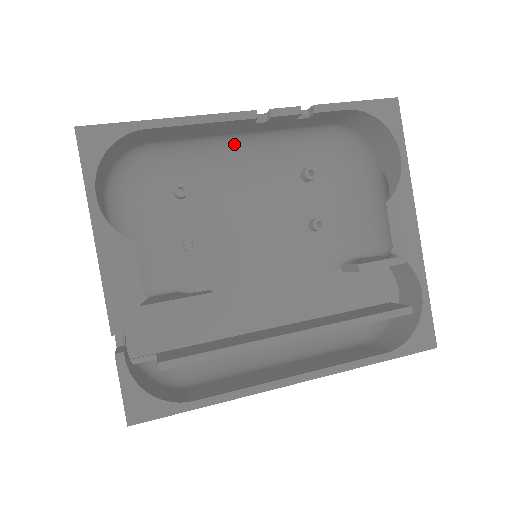
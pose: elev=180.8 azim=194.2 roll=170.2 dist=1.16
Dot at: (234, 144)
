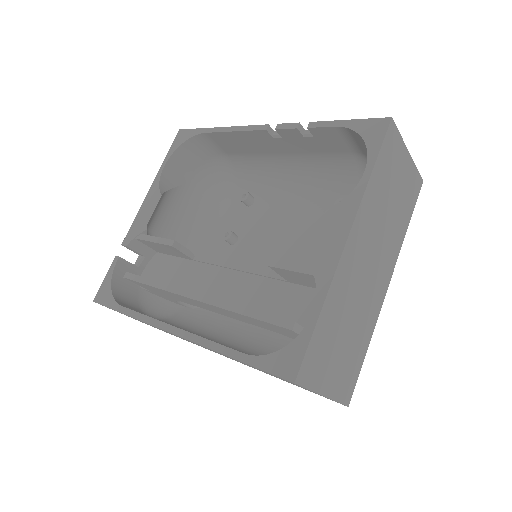
Dot at: (286, 167)
